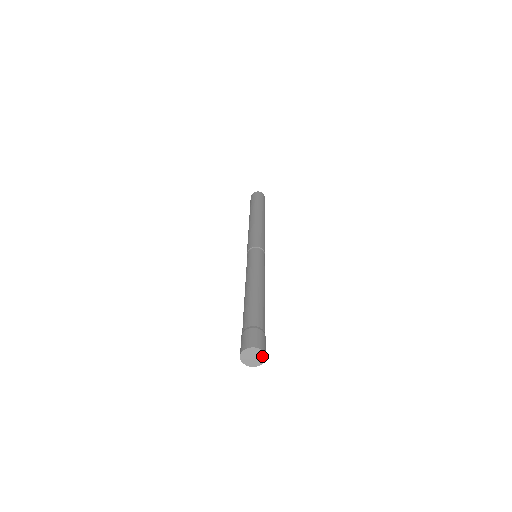
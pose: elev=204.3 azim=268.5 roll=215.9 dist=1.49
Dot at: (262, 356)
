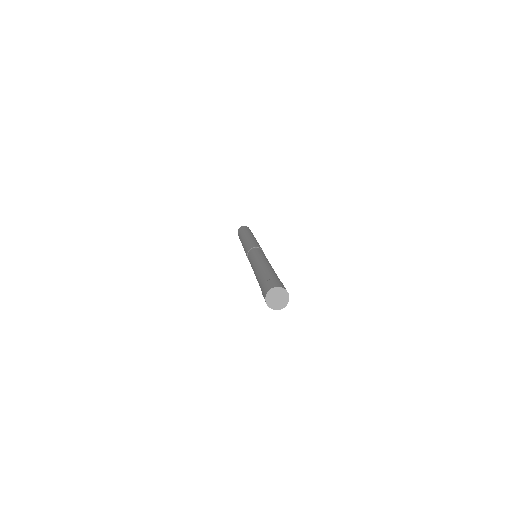
Dot at: (286, 299)
